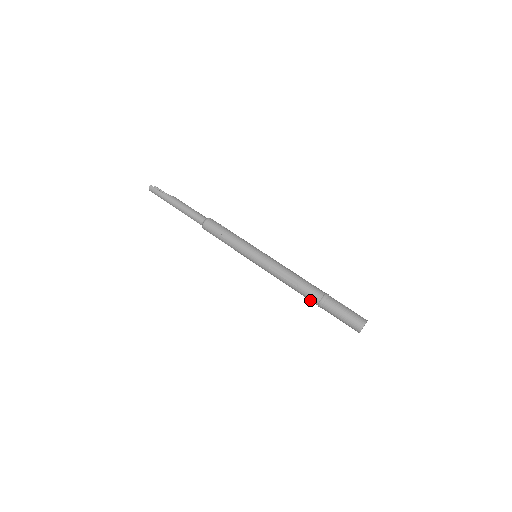
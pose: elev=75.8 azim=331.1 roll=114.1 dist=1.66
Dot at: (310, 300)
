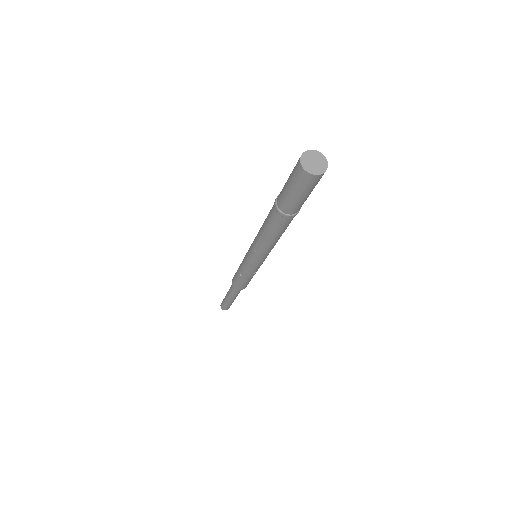
Dot at: (272, 215)
